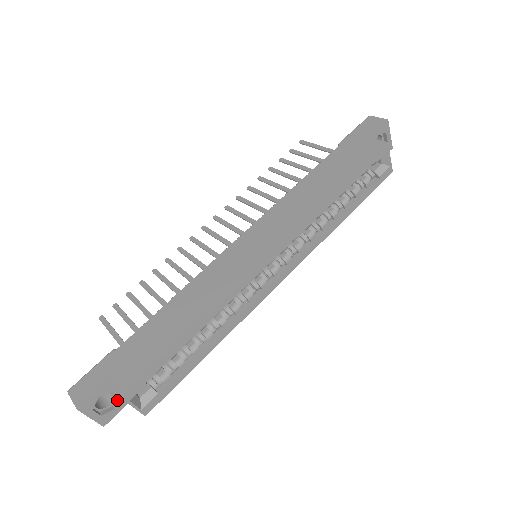
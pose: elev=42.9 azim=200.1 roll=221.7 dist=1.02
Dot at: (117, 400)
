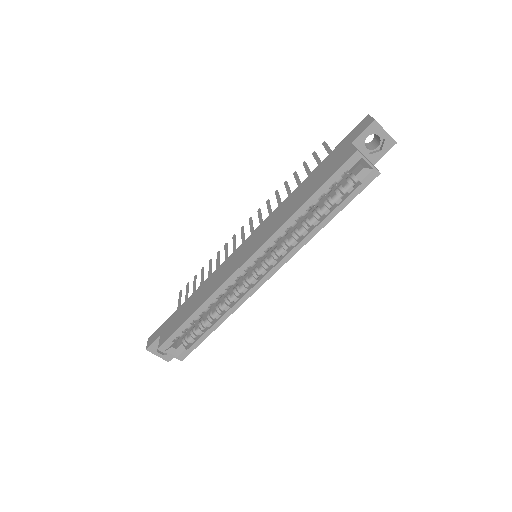
Dot at: occluded
